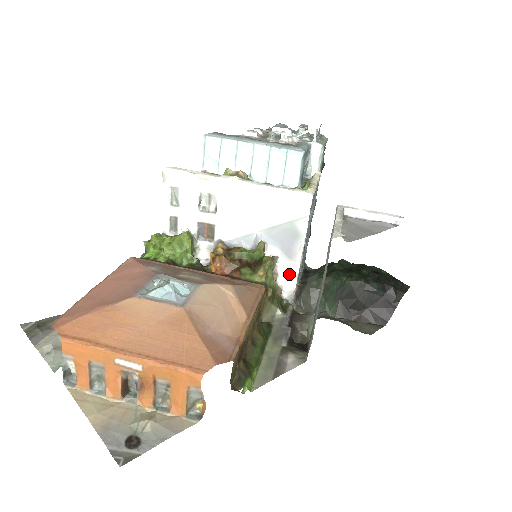
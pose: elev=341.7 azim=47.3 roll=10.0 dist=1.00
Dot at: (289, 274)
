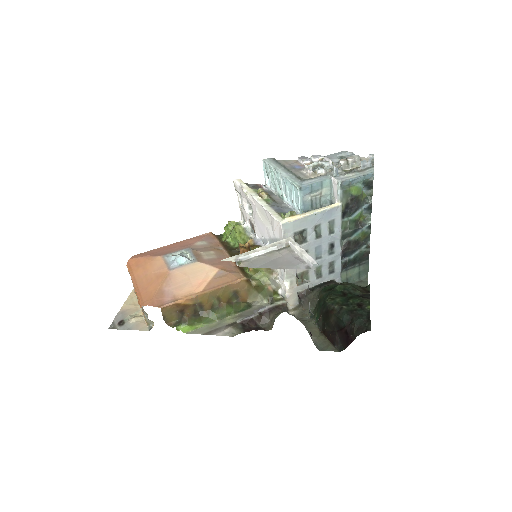
Dot at: (282, 277)
